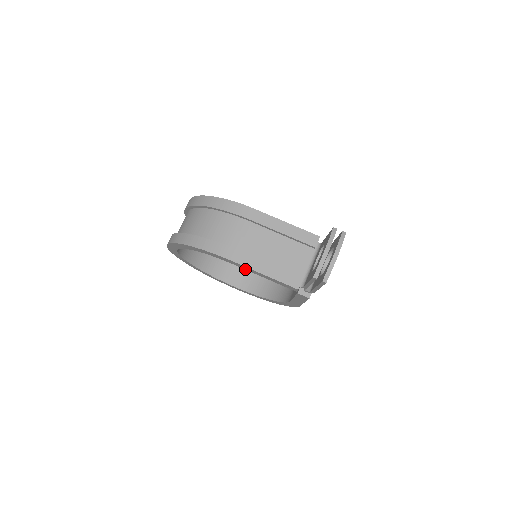
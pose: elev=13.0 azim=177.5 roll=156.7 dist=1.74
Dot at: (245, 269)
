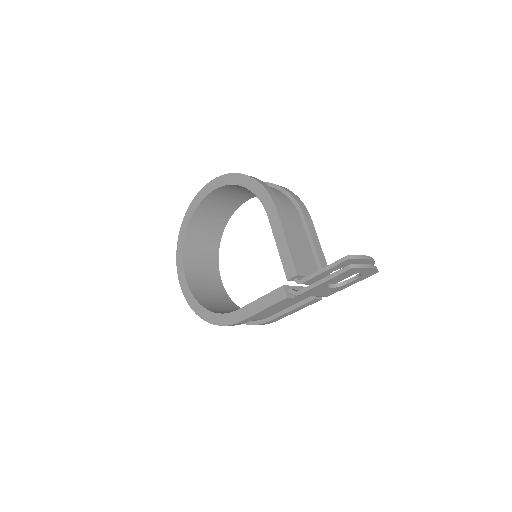
Dot at: (272, 229)
